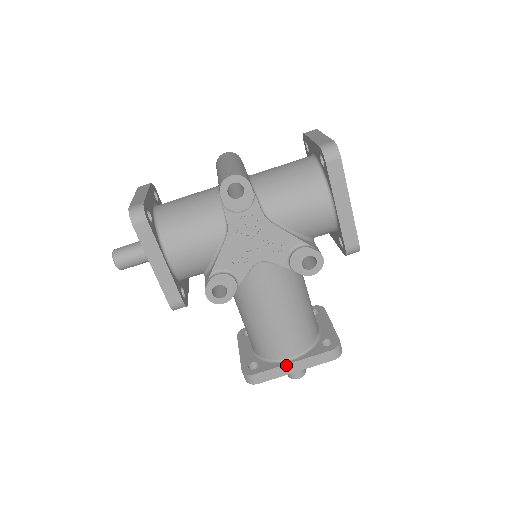
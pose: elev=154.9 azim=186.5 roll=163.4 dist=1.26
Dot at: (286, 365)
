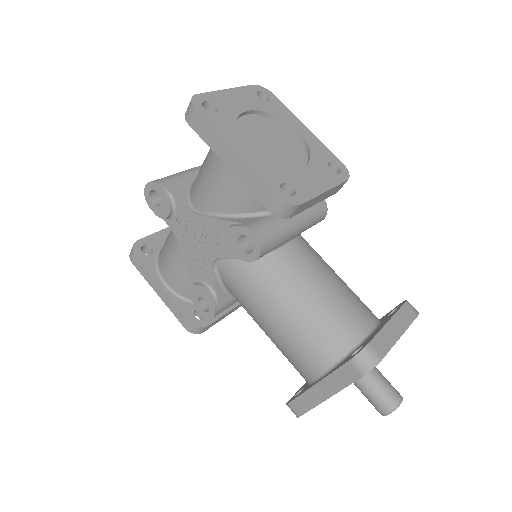
Dot at: (312, 388)
